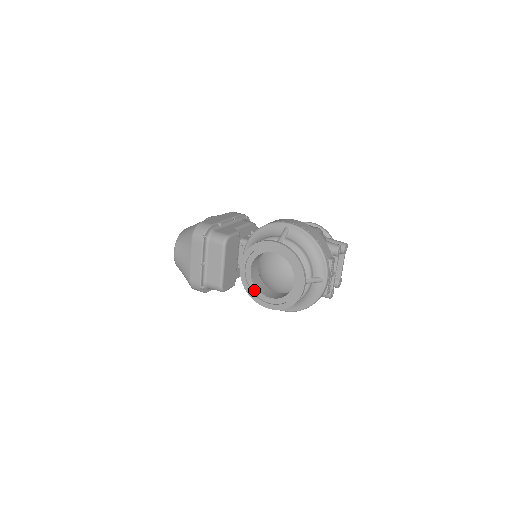
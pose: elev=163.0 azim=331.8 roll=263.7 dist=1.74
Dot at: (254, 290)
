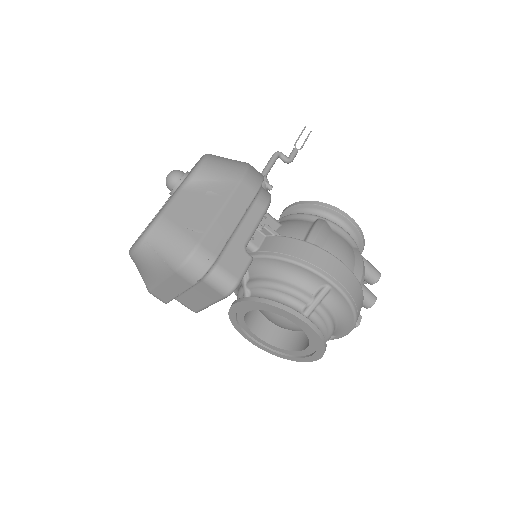
Dot at: (241, 323)
